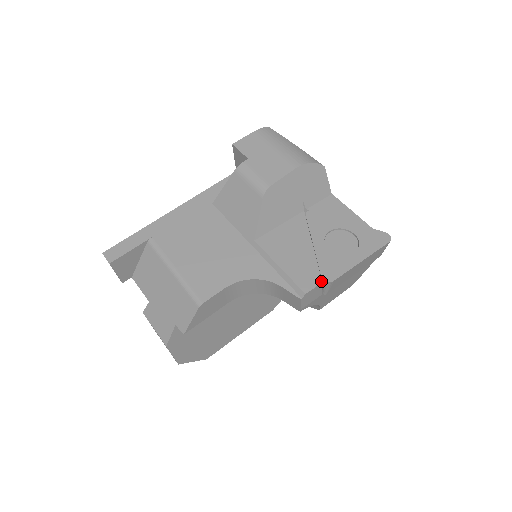
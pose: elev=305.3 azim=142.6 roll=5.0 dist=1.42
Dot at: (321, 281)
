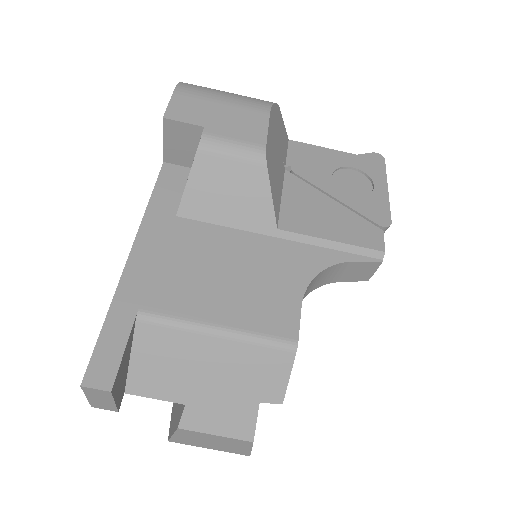
Dot at: (381, 230)
